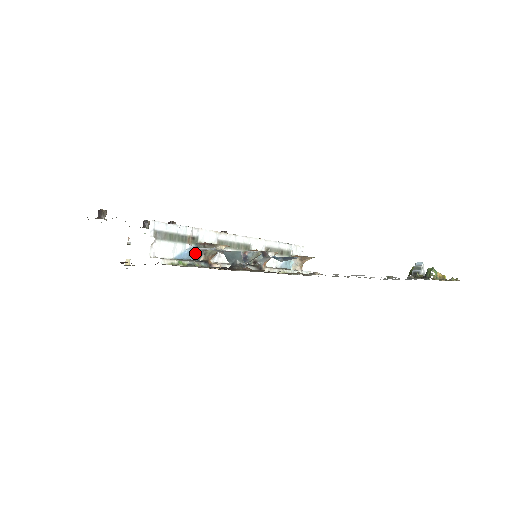
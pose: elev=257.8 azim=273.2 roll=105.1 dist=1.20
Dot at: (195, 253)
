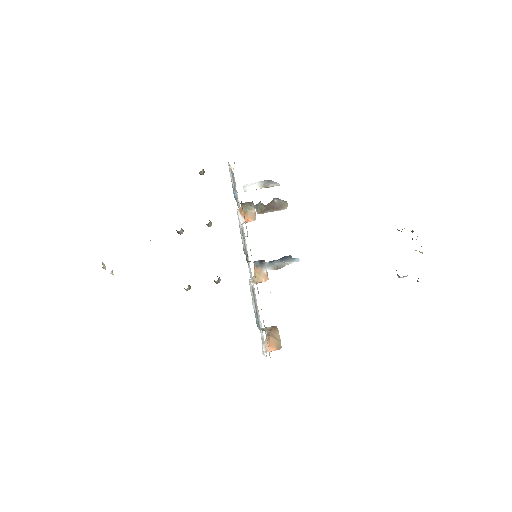
Dot at: occluded
